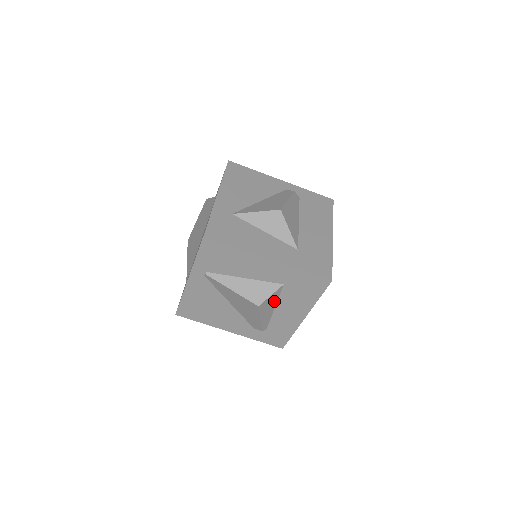
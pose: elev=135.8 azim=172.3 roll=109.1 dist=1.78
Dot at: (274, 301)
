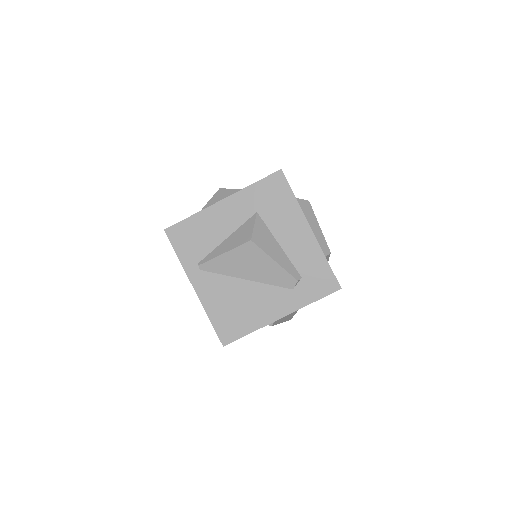
Dot at: (268, 235)
